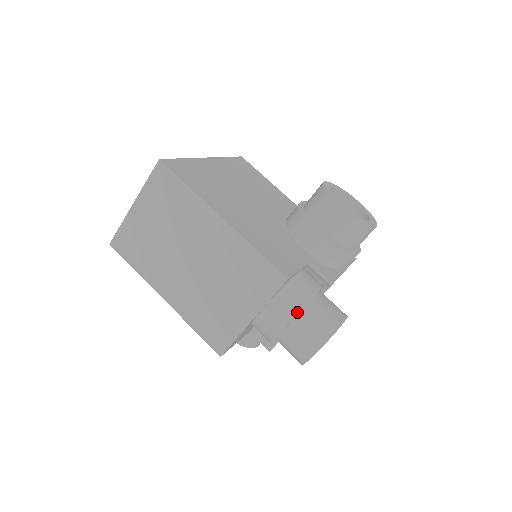
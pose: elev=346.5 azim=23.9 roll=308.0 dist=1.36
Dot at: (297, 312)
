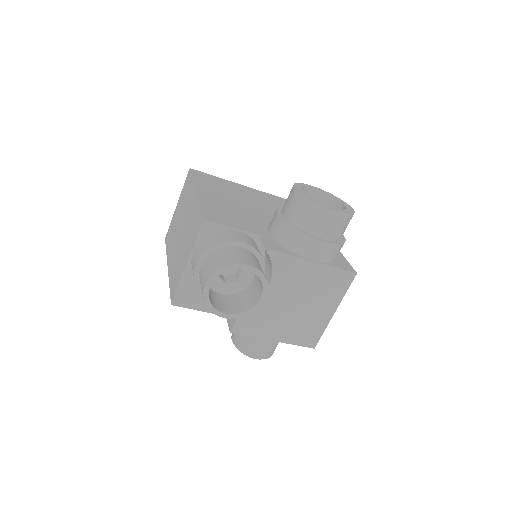
Dot at: (206, 250)
